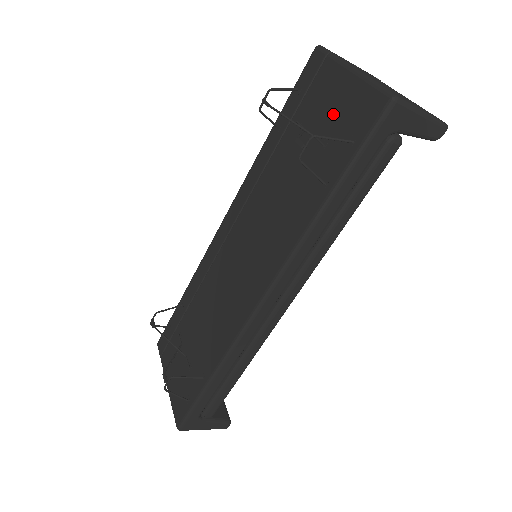
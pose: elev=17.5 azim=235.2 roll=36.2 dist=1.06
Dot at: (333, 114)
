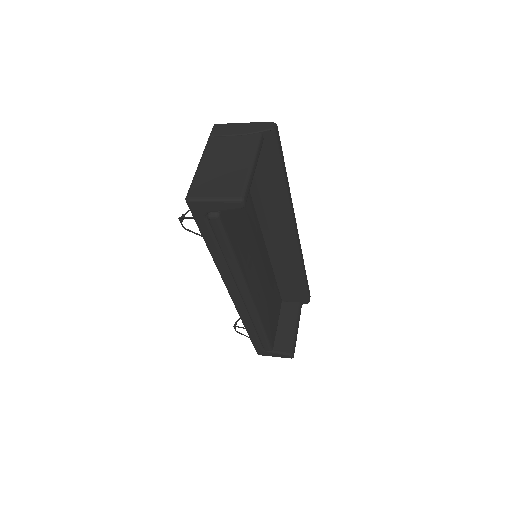
Dot at: occluded
